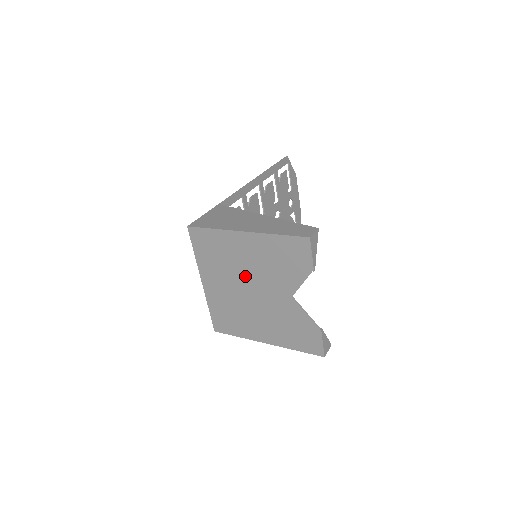
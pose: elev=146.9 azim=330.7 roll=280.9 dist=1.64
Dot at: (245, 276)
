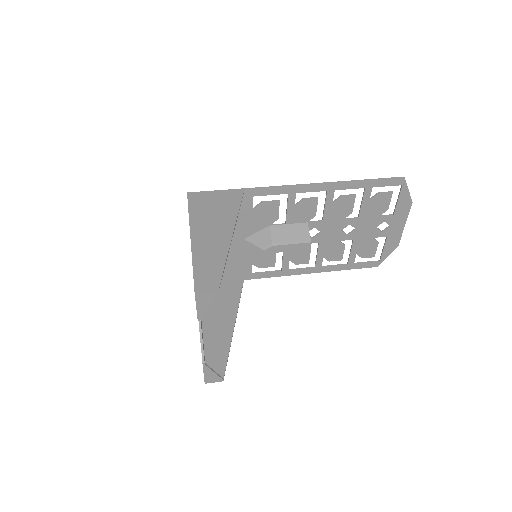
Dot at: occluded
